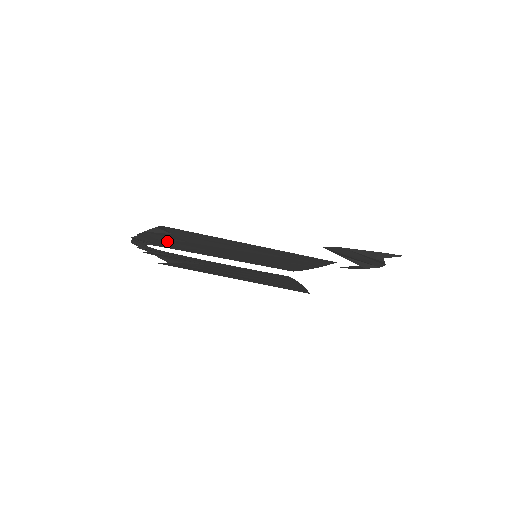
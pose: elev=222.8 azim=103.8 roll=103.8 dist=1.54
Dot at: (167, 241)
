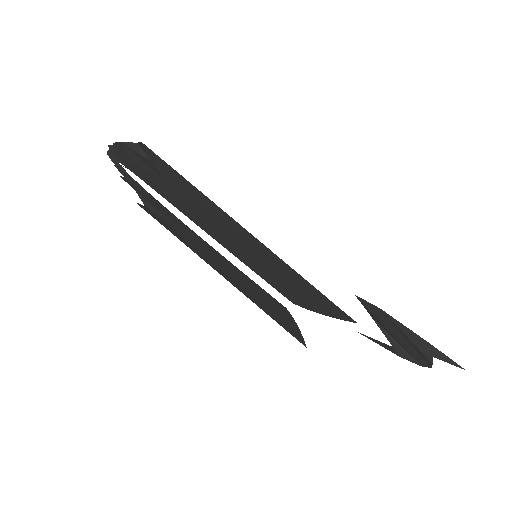
Dot at: (145, 171)
